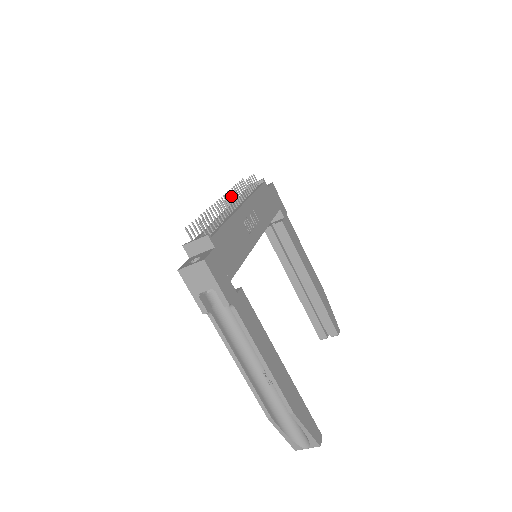
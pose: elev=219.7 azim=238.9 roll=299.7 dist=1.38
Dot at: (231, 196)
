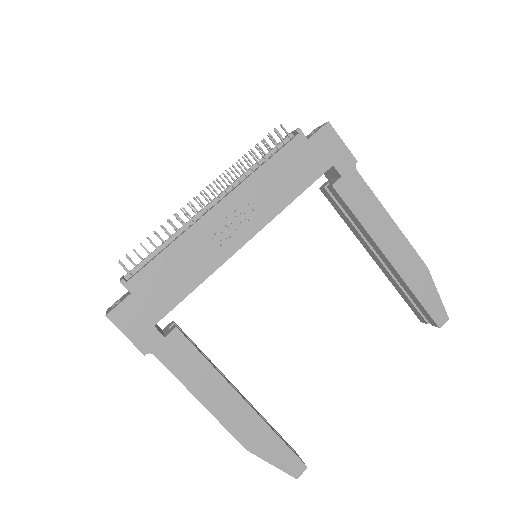
Dot at: (204, 193)
